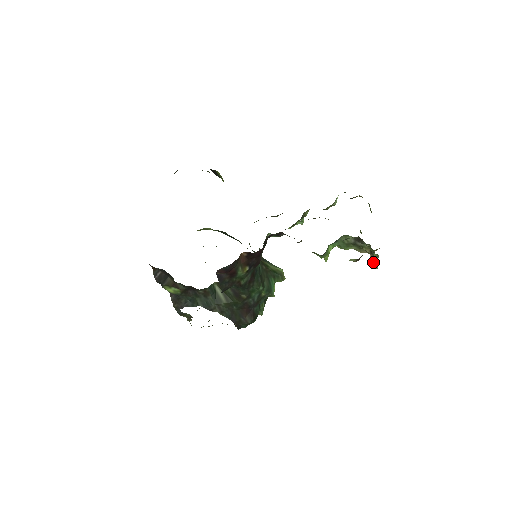
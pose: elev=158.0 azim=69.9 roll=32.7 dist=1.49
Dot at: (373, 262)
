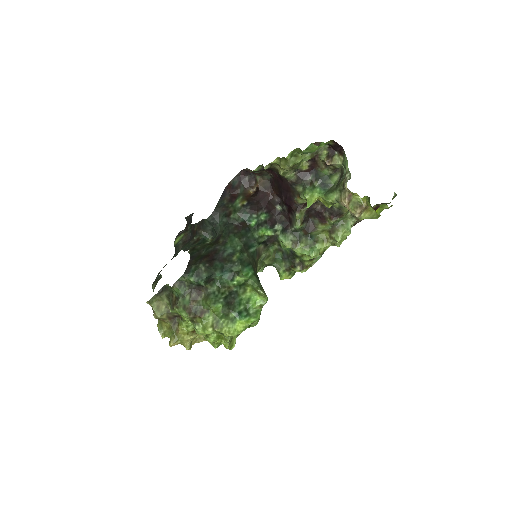
Dot at: (345, 183)
